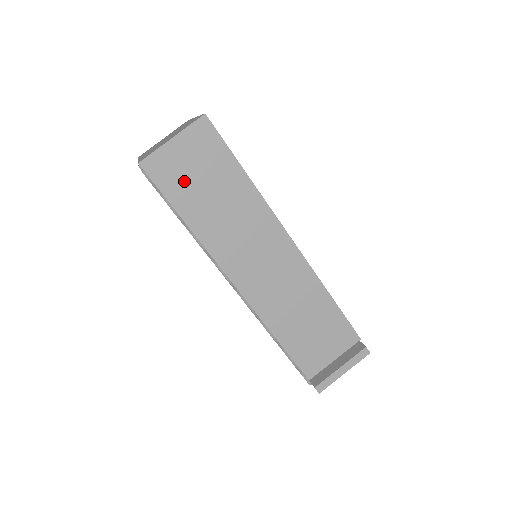
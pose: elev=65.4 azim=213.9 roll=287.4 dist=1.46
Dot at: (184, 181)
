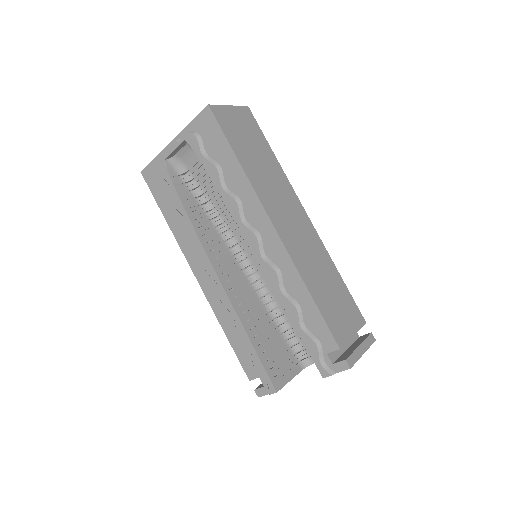
Dot at: (237, 133)
